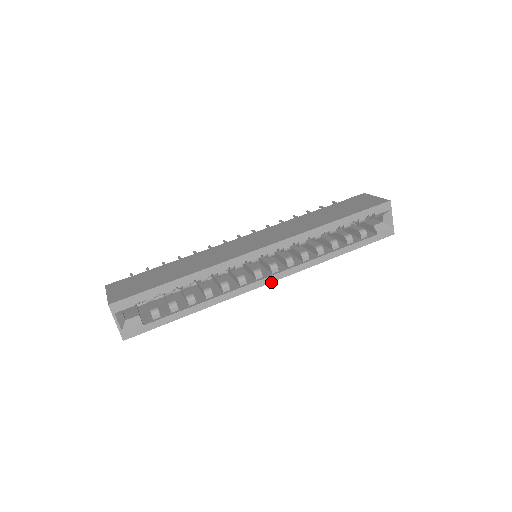
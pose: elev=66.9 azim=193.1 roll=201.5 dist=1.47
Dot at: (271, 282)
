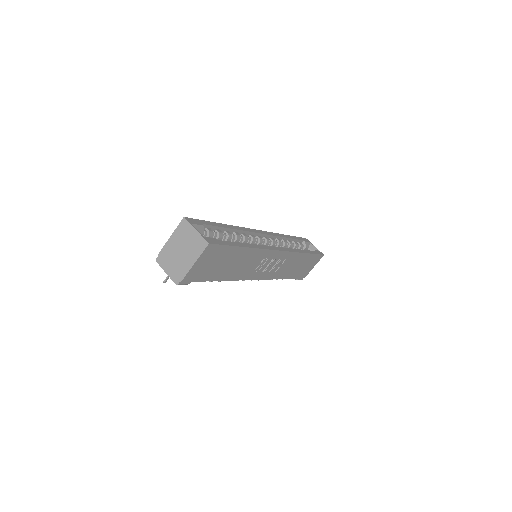
Dot at: (281, 251)
